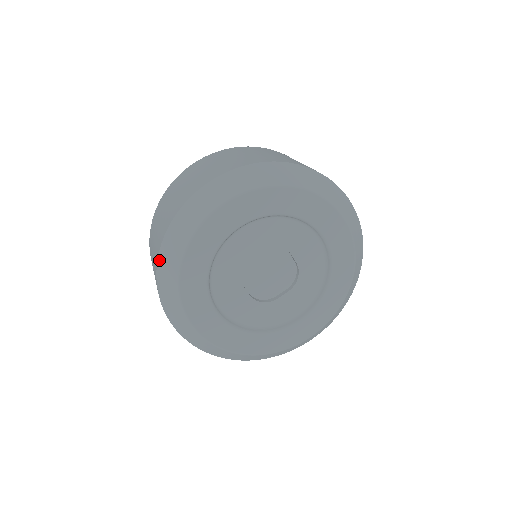
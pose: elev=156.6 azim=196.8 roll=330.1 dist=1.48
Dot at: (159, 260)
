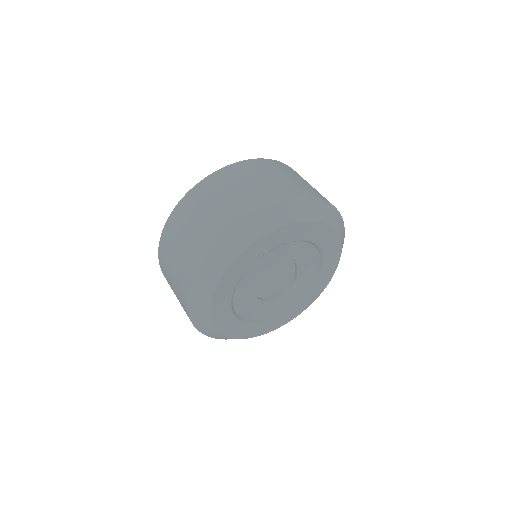
Dot at: (204, 262)
